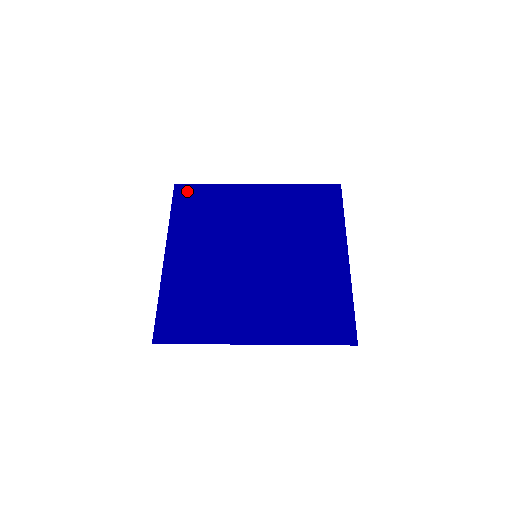
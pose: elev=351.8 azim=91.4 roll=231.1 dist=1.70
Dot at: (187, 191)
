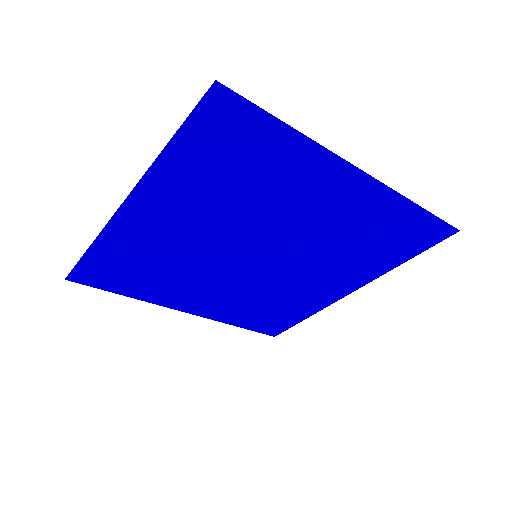
Dot at: (92, 279)
